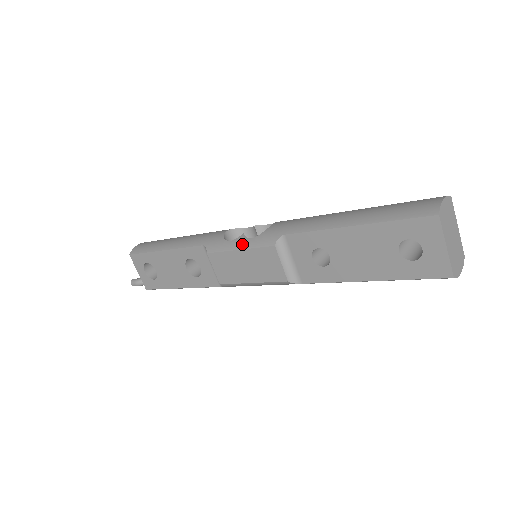
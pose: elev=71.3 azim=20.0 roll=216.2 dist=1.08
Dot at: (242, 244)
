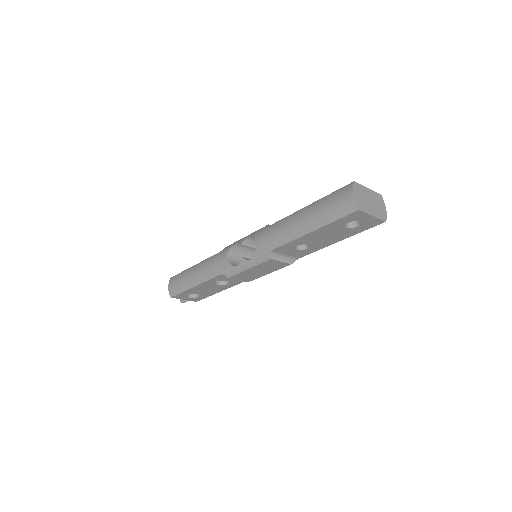
Dot at: (248, 265)
